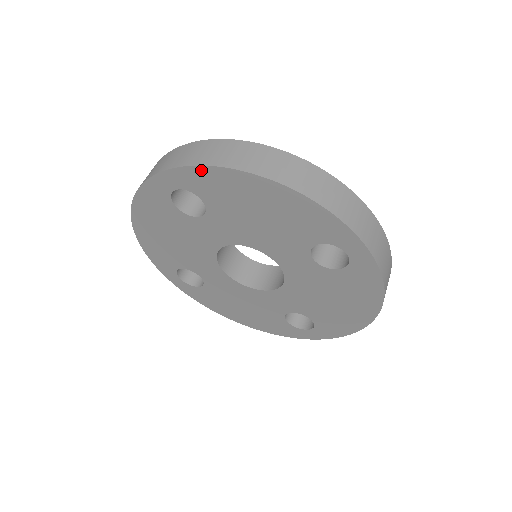
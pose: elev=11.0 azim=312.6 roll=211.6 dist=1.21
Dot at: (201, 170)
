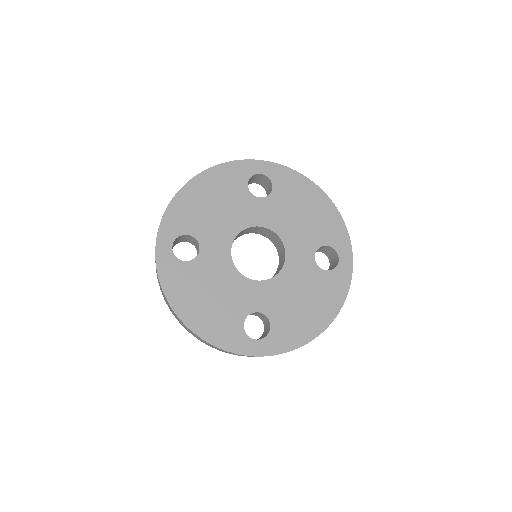
Dot at: (290, 171)
